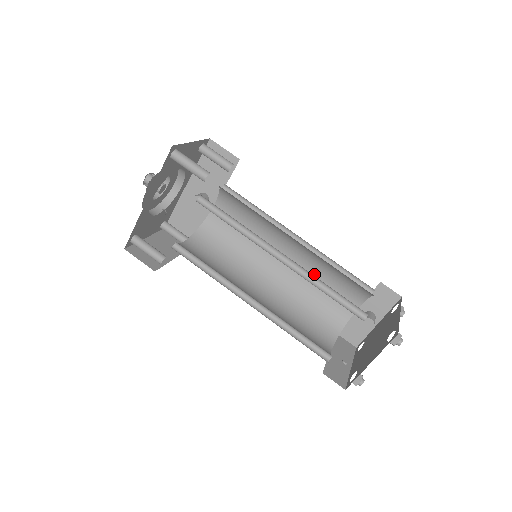
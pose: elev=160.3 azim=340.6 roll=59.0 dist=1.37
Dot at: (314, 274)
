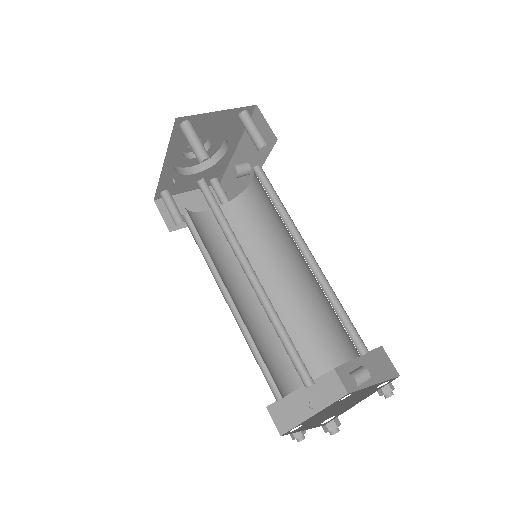
Dot at: (321, 298)
